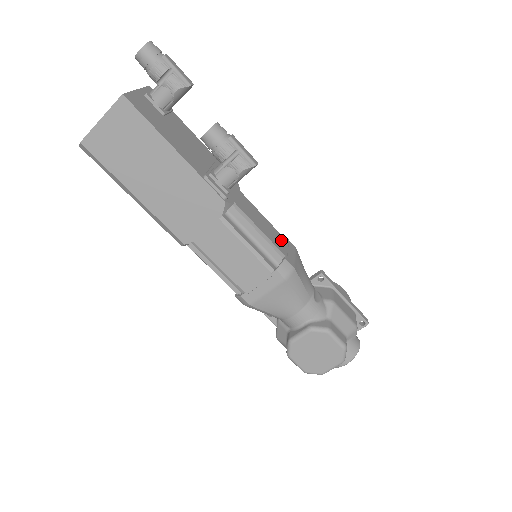
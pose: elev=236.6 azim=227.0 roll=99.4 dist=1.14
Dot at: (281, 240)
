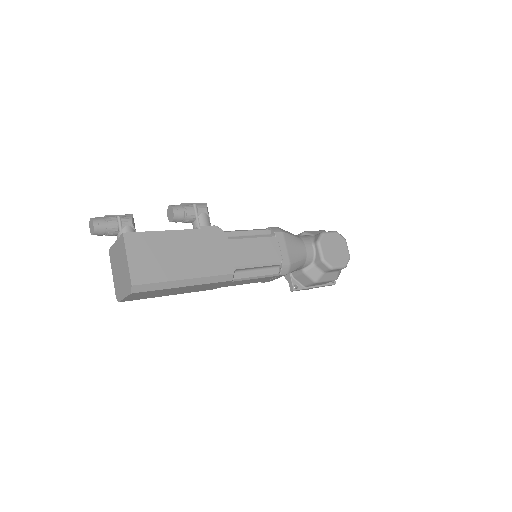
Dot at: occluded
